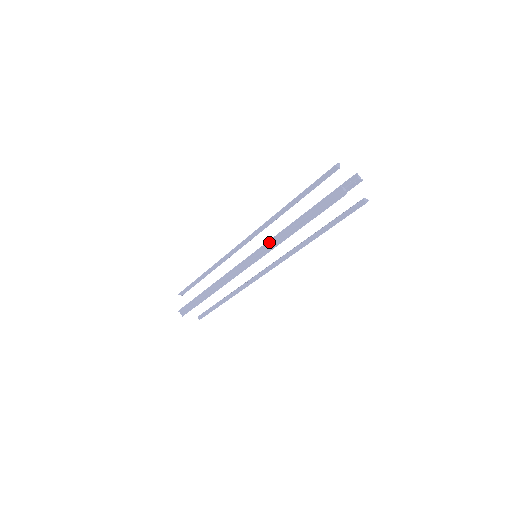
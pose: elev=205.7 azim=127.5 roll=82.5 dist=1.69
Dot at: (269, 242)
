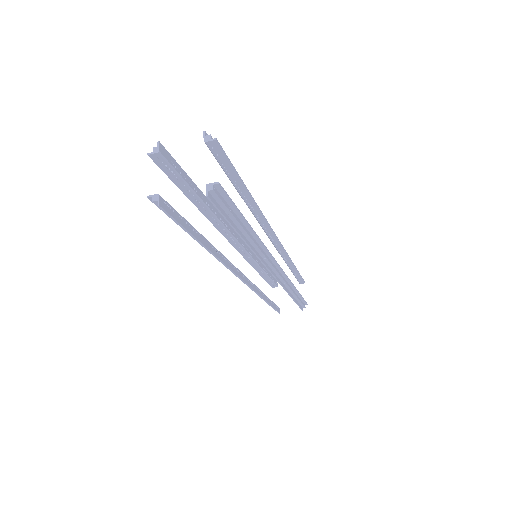
Dot at: occluded
